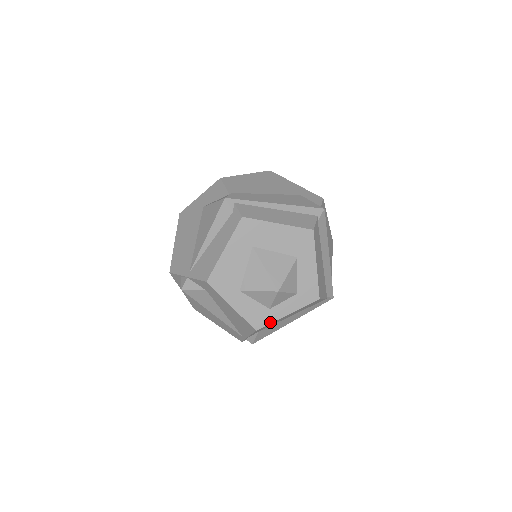
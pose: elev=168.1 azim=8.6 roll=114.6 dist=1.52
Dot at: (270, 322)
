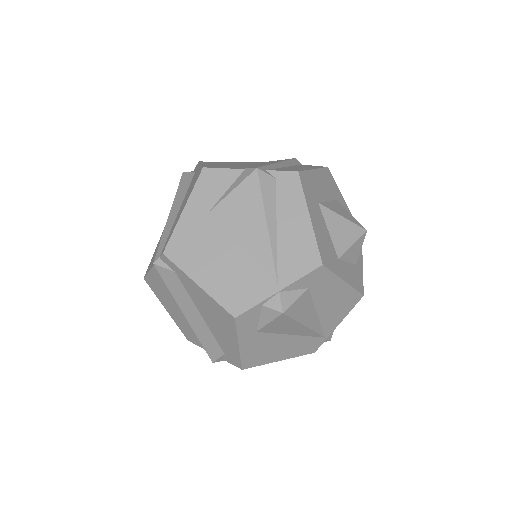
Dot at: (362, 279)
